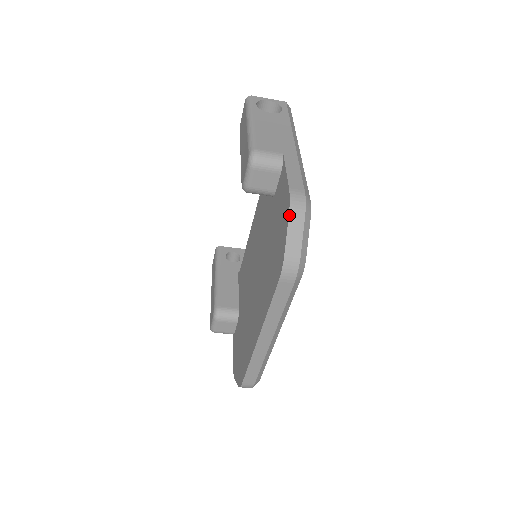
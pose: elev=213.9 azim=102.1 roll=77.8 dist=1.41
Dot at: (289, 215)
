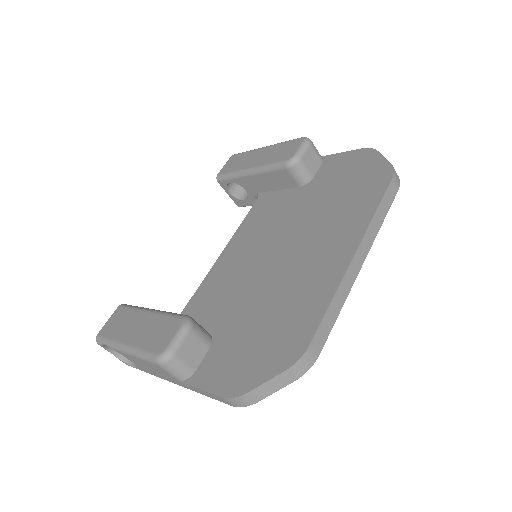
Dot at: (378, 151)
